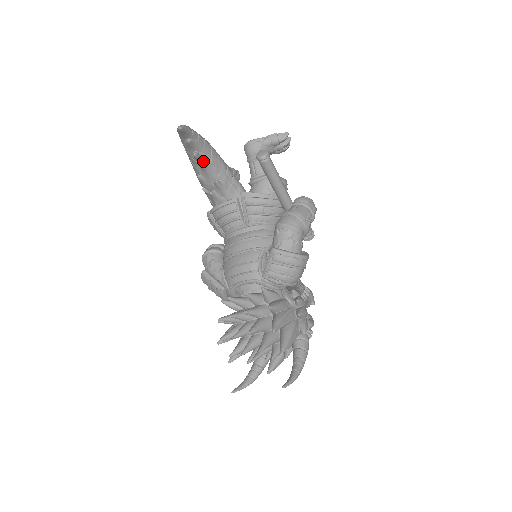
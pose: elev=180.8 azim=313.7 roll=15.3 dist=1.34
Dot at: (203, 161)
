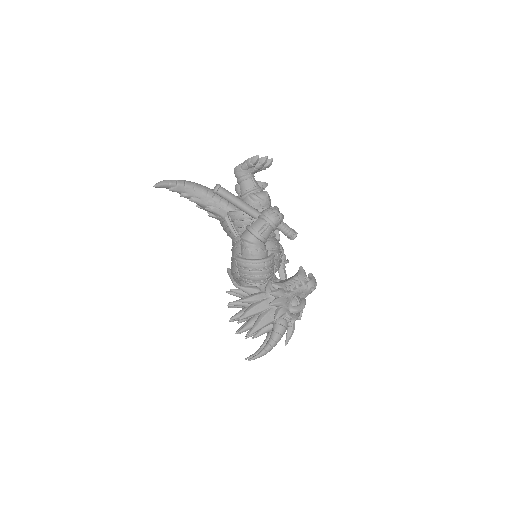
Dot at: (190, 197)
